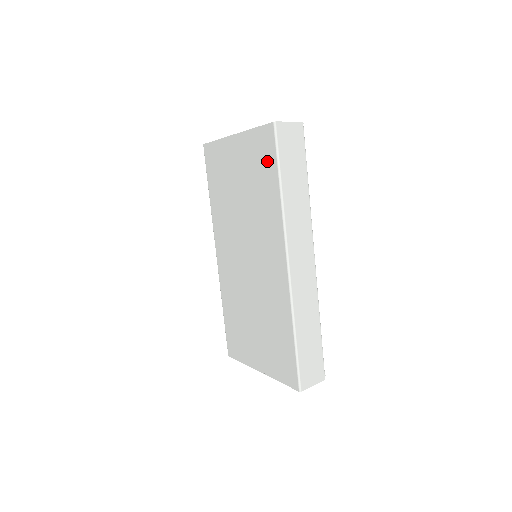
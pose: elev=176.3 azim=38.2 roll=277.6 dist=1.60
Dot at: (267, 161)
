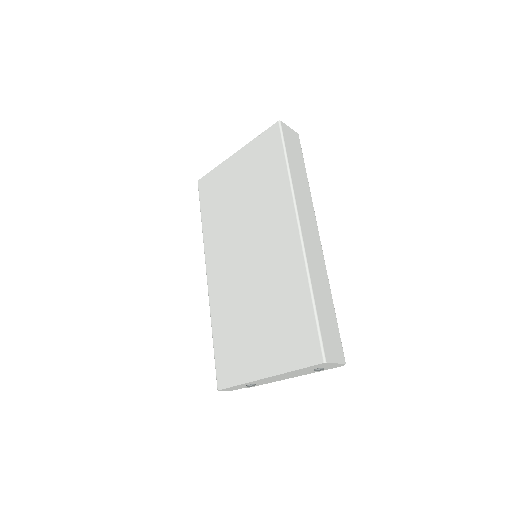
Dot at: (272, 153)
